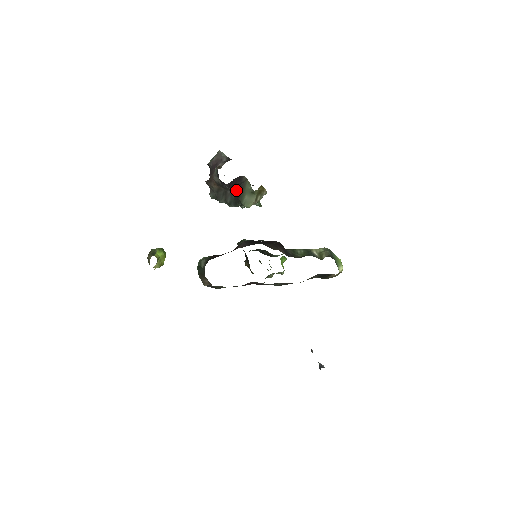
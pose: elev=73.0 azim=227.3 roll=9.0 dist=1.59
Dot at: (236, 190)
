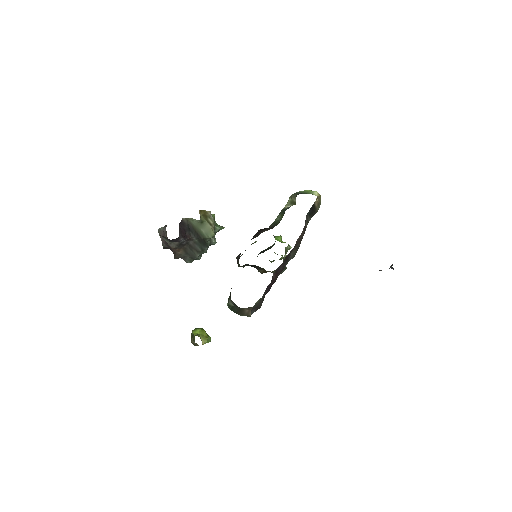
Dot at: (192, 235)
